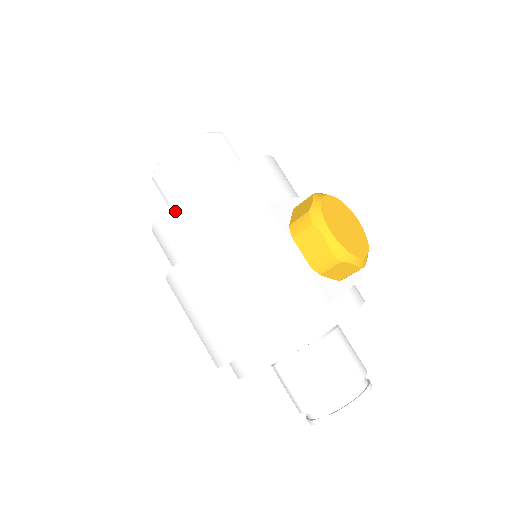
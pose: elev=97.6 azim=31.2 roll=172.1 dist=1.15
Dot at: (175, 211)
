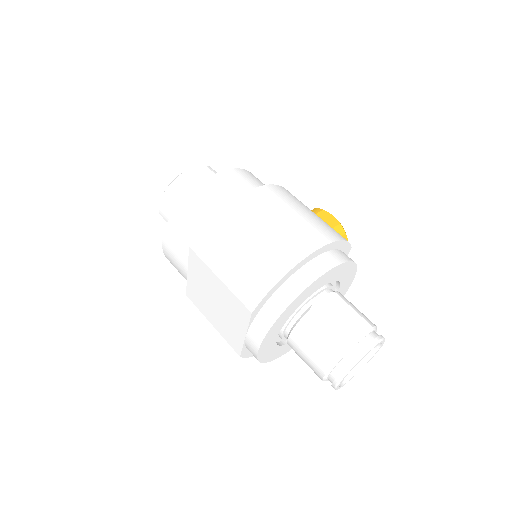
Dot at: (228, 175)
